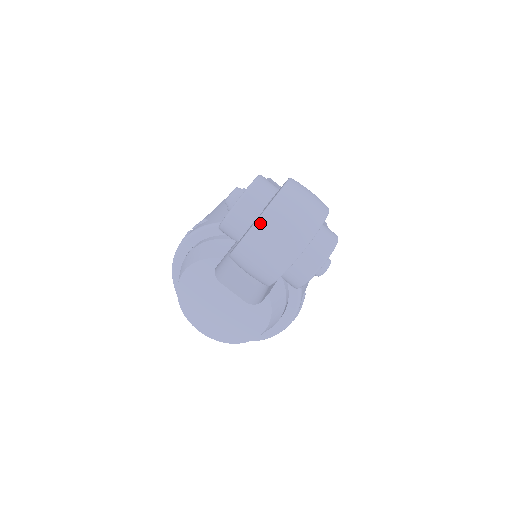
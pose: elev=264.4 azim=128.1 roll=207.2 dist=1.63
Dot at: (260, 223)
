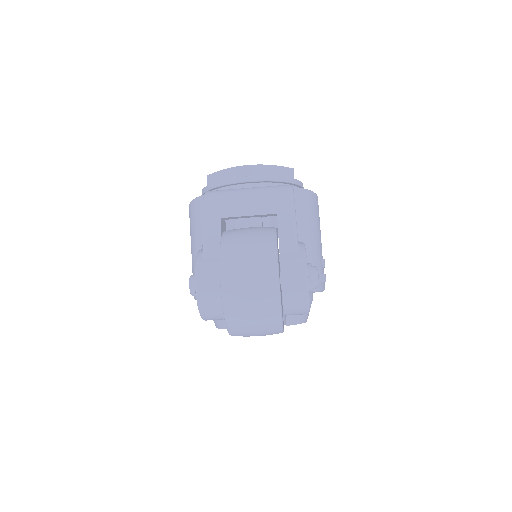
Dot at: (232, 334)
